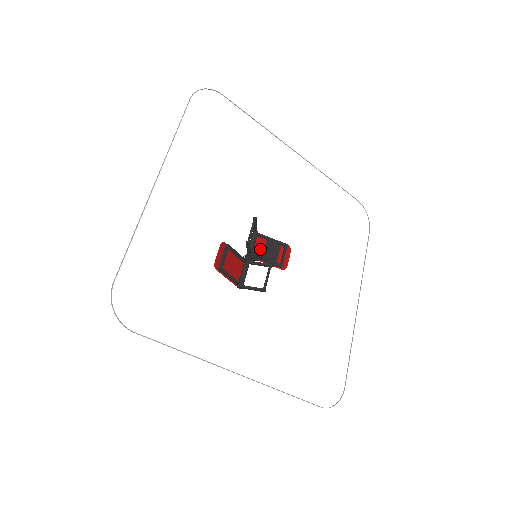
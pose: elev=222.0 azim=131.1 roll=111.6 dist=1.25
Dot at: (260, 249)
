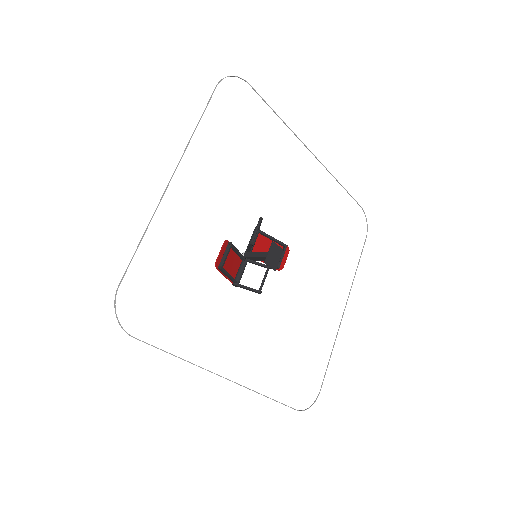
Dot at: (260, 247)
